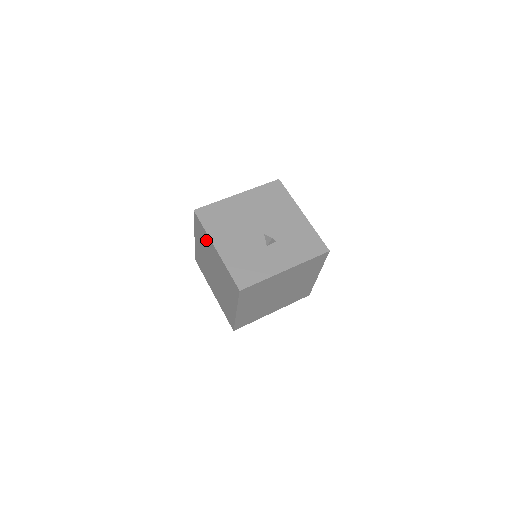
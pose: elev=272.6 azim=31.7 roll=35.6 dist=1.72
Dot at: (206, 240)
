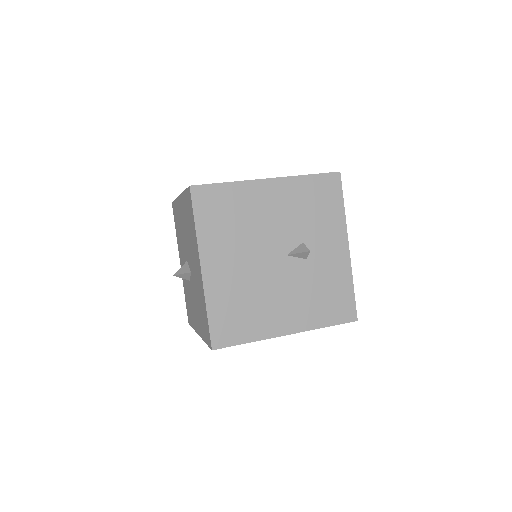
Dot at: occluded
